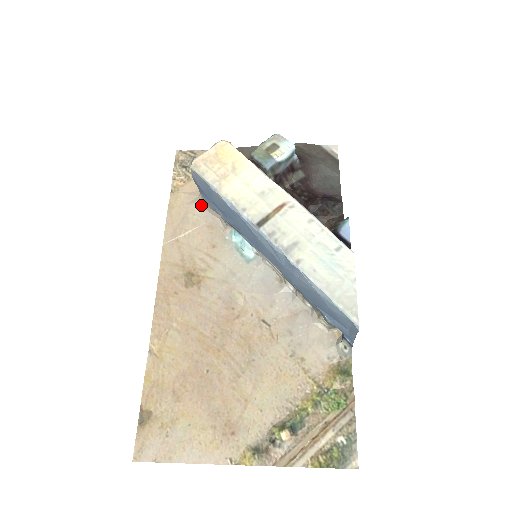
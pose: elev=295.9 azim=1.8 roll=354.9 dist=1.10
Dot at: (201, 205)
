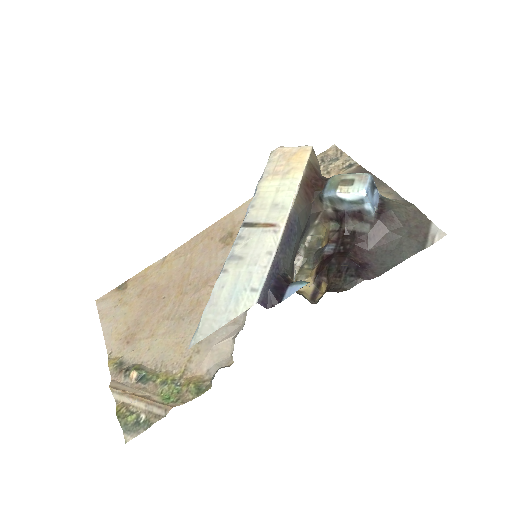
Dot at: occluded
